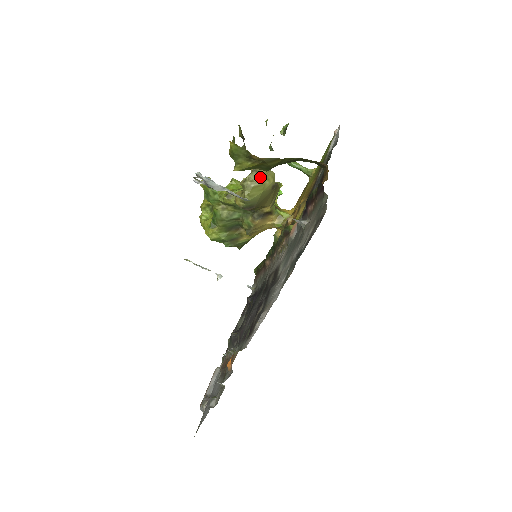
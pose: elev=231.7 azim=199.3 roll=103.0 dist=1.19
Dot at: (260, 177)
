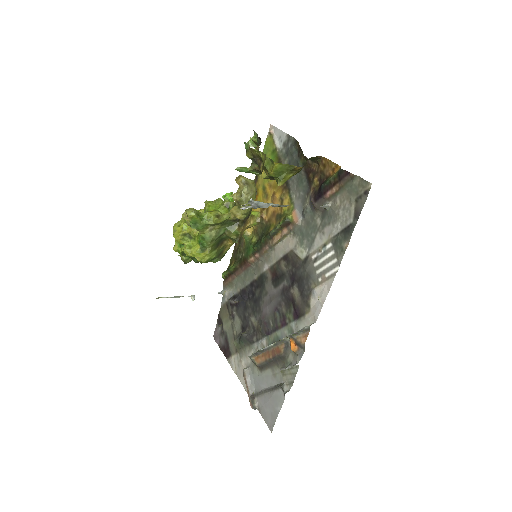
Dot at: (251, 188)
